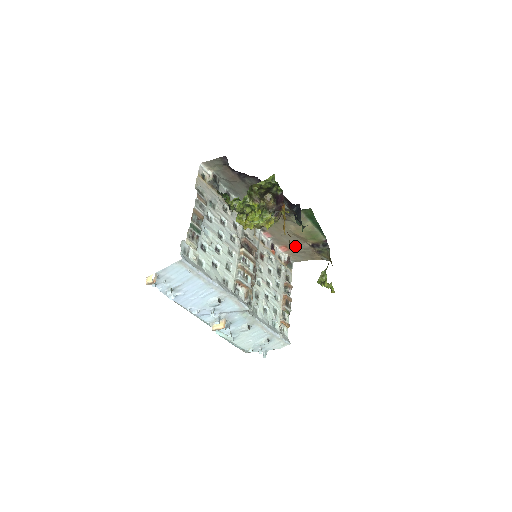
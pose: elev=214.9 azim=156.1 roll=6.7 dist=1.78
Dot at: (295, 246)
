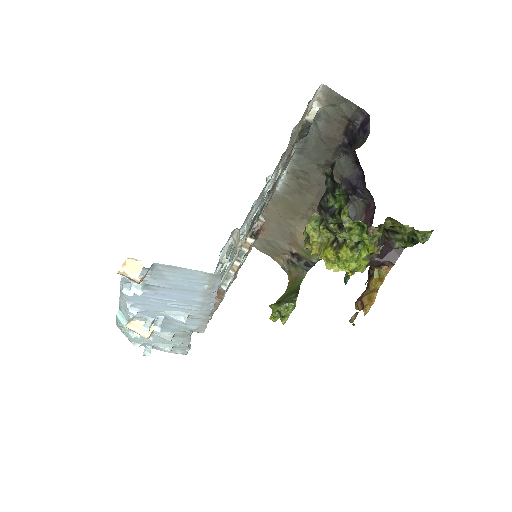
Dot at: (274, 238)
